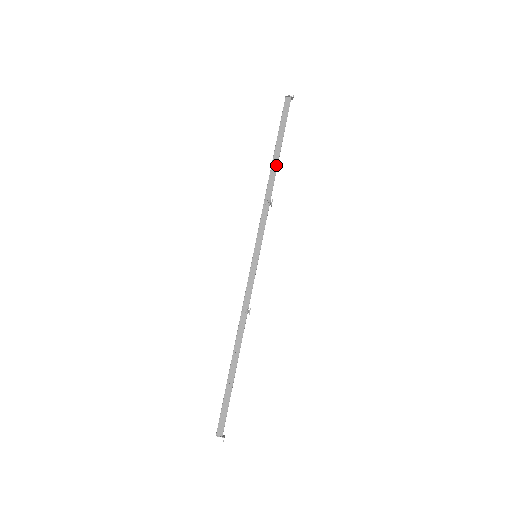
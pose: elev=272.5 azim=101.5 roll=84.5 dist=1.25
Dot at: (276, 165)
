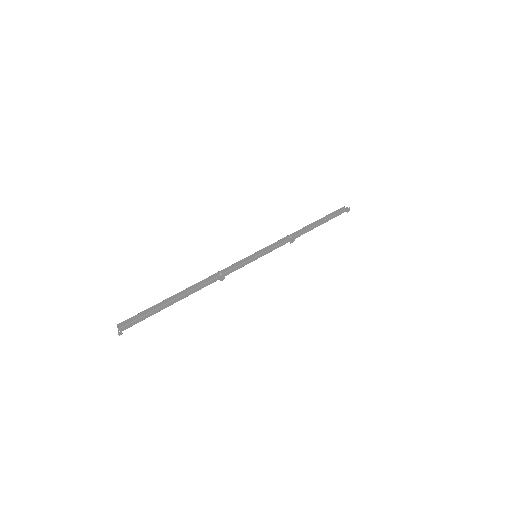
Dot at: (311, 226)
